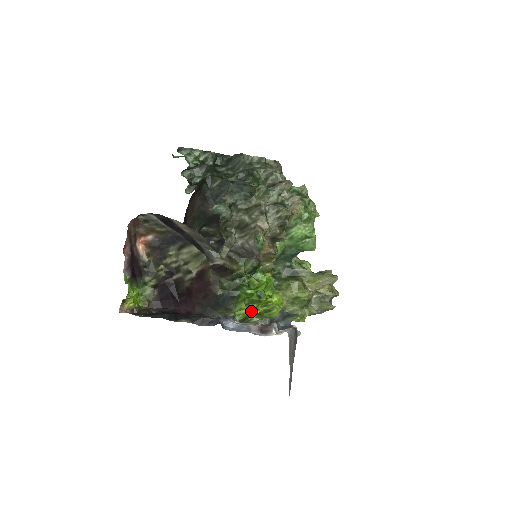
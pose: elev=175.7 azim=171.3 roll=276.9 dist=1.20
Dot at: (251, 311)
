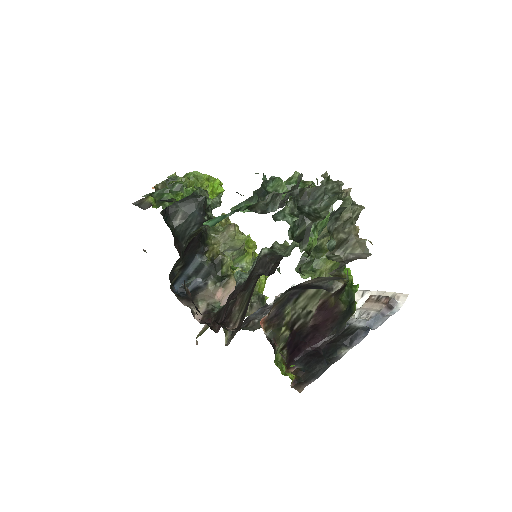
Dot at: occluded
